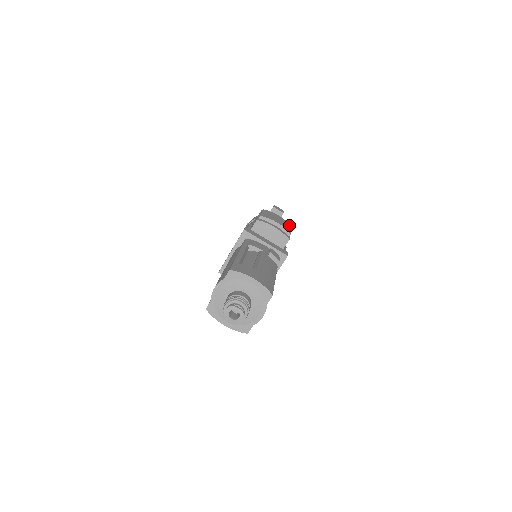
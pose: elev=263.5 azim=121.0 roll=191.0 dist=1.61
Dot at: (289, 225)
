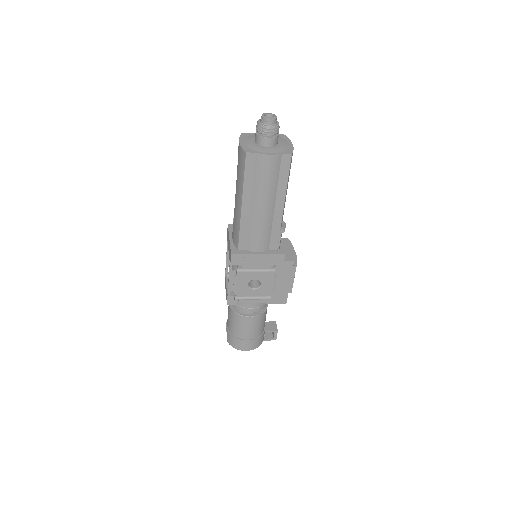
Dot at: occluded
